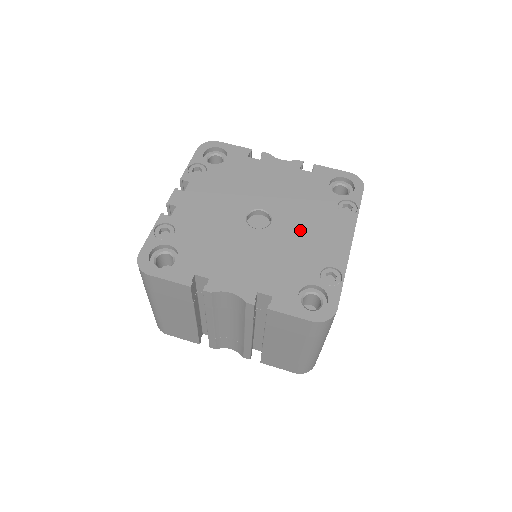
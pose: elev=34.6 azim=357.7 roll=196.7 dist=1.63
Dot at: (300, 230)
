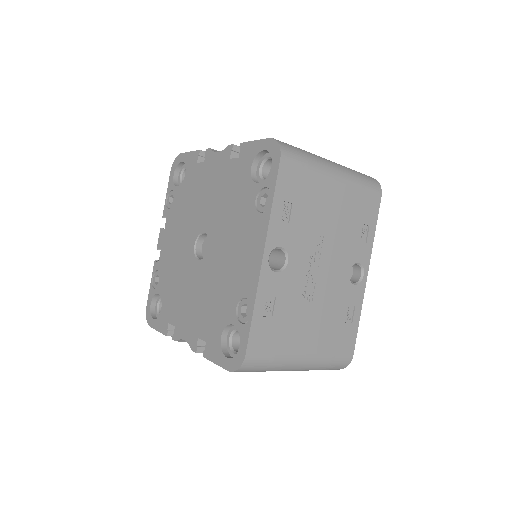
Dot at: (226, 252)
